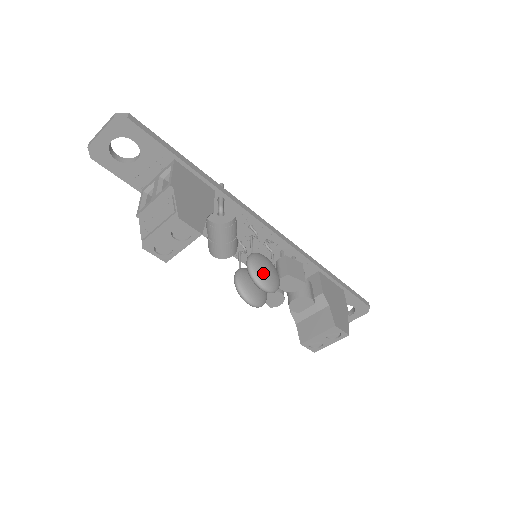
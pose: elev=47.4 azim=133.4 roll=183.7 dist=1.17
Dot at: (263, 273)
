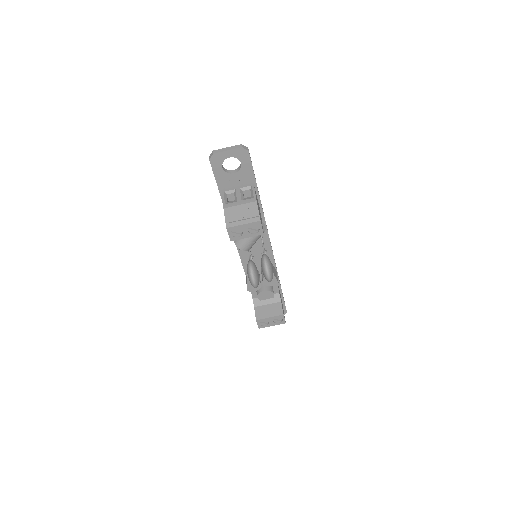
Dot at: (271, 268)
